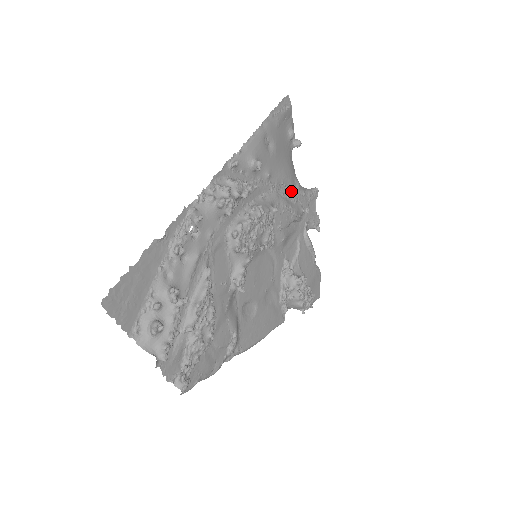
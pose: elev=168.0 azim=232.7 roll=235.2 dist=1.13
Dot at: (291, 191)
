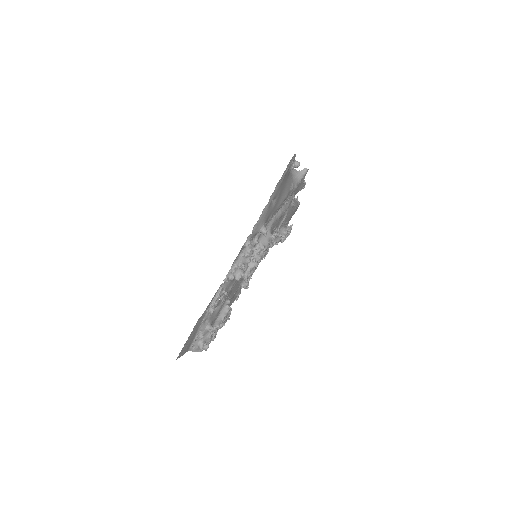
Dot at: (286, 199)
